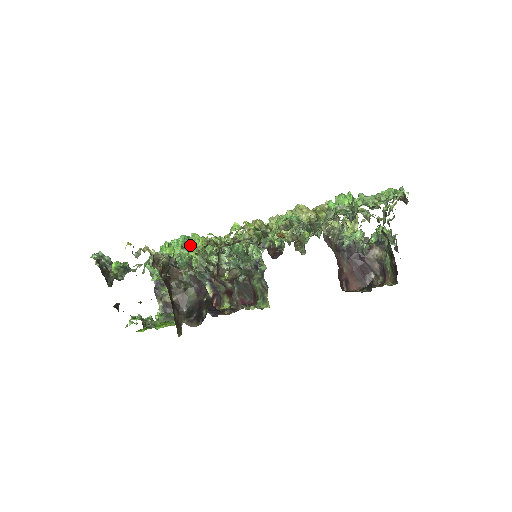
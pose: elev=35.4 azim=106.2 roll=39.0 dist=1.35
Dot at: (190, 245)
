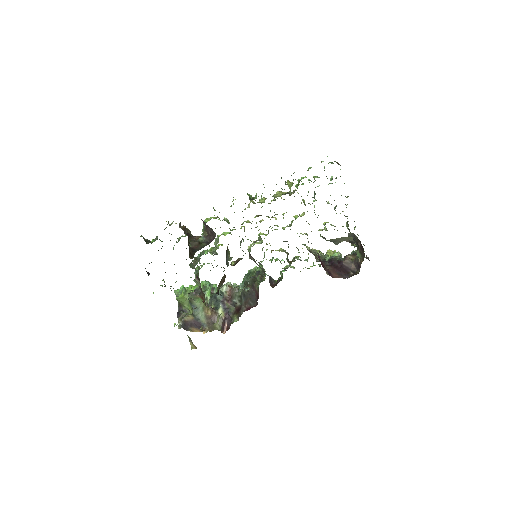
Dot at: occluded
